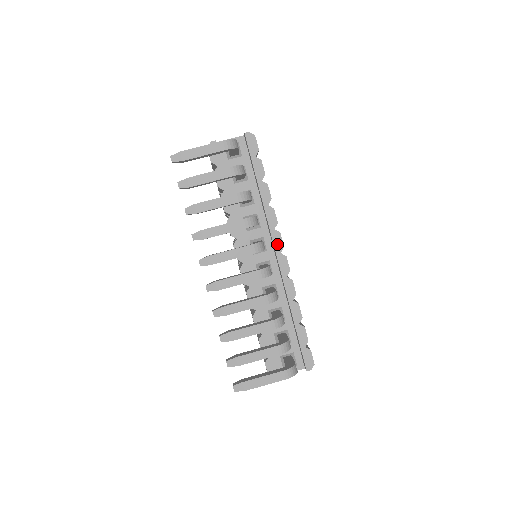
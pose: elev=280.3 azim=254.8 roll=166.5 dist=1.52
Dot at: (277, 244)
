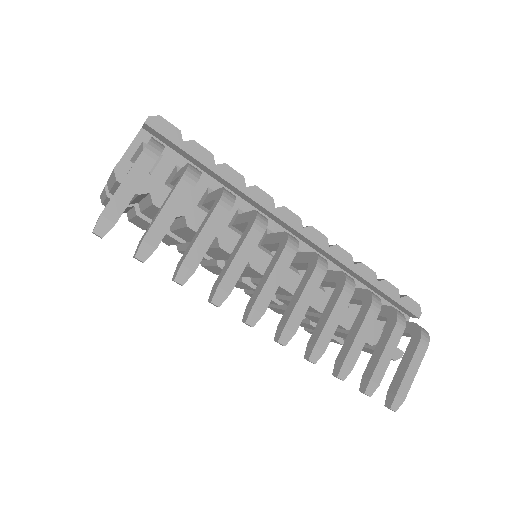
Dot at: (292, 222)
